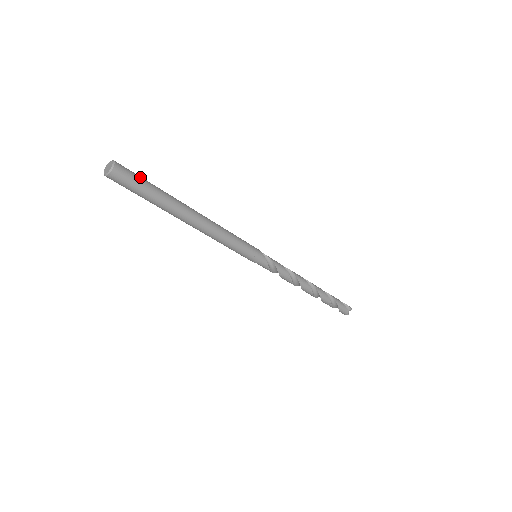
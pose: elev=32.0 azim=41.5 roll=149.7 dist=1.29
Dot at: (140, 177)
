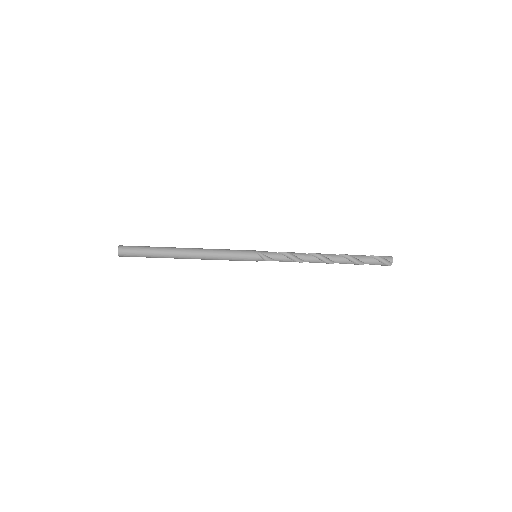
Dot at: (137, 250)
